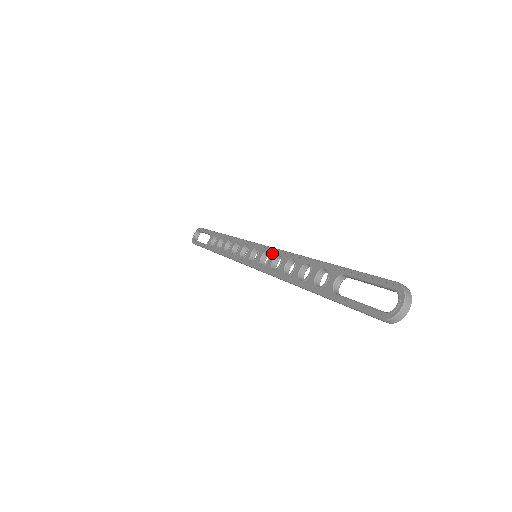
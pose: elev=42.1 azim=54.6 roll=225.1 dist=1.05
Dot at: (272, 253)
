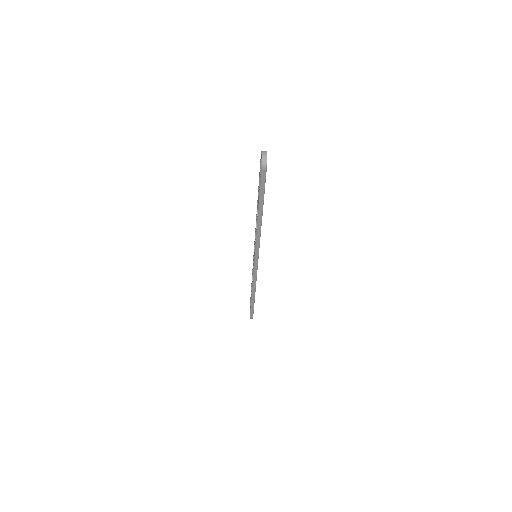
Dot at: occluded
